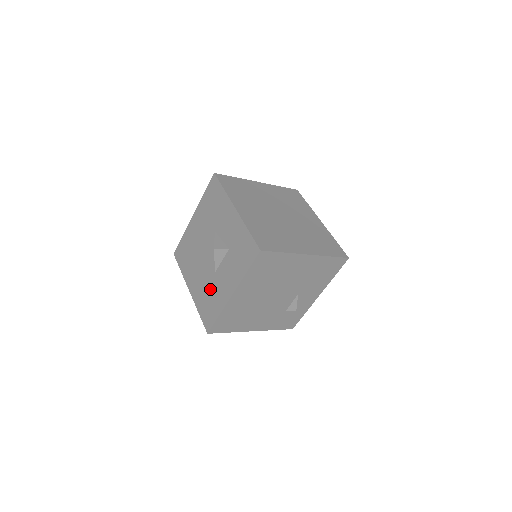
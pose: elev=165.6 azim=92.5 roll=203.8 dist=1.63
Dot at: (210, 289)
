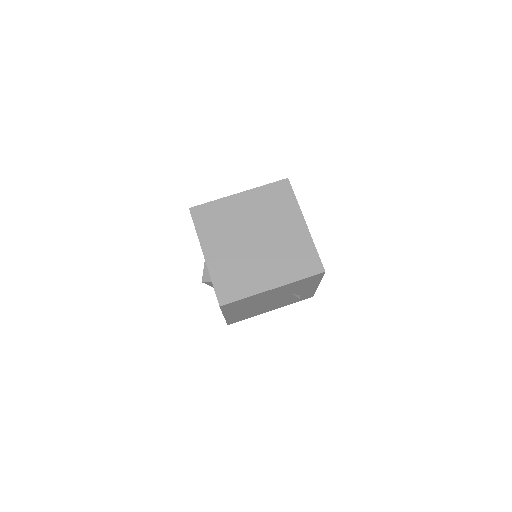
Dot at: occluded
